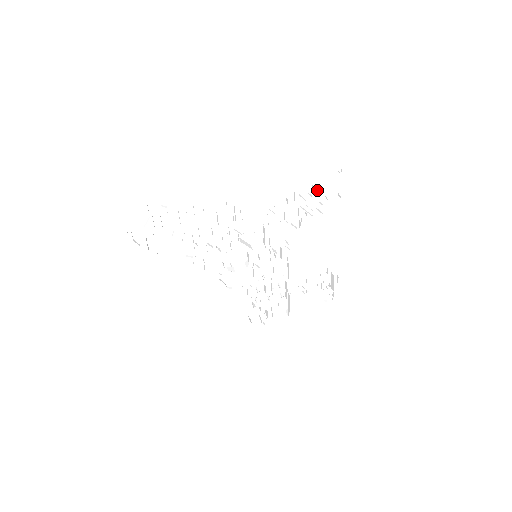
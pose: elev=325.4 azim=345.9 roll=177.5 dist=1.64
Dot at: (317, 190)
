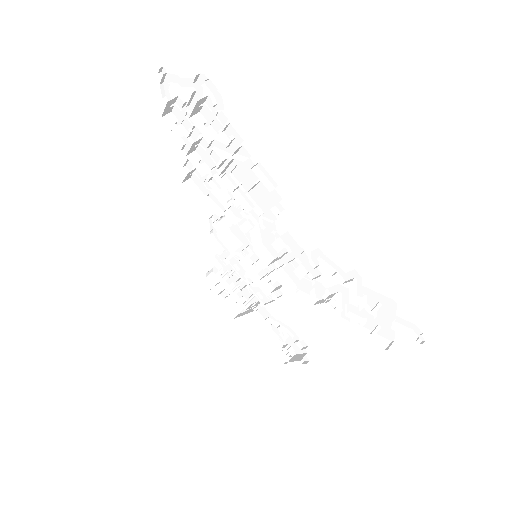
Dot at: (378, 310)
